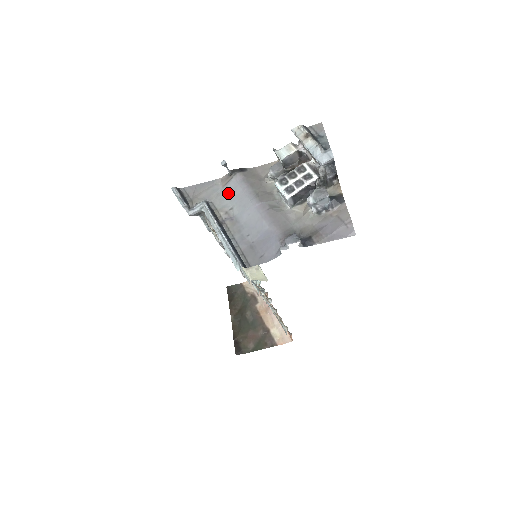
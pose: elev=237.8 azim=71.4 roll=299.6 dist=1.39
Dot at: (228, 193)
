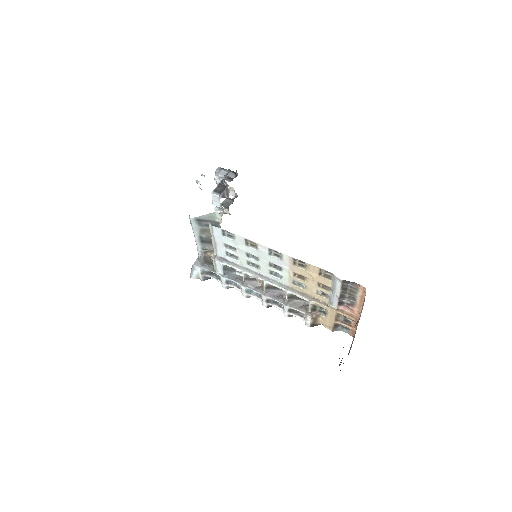
Dot at: occluded
